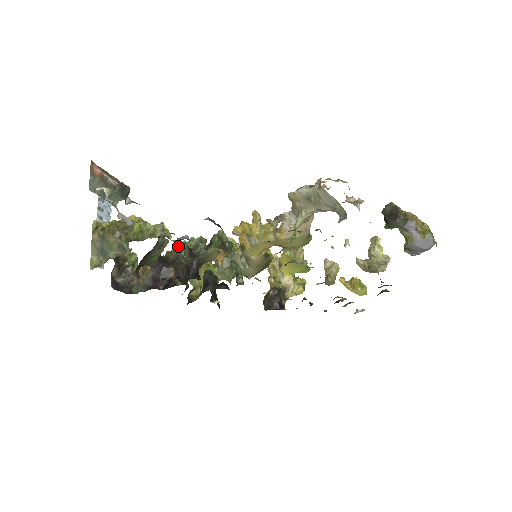
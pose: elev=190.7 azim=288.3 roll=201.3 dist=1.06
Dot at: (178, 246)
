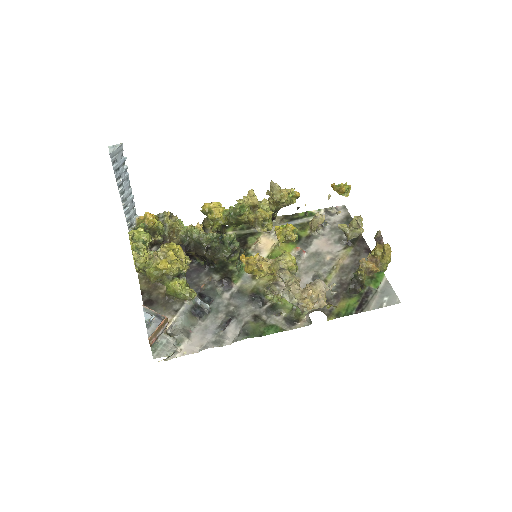
Dot at: (197, 239)
